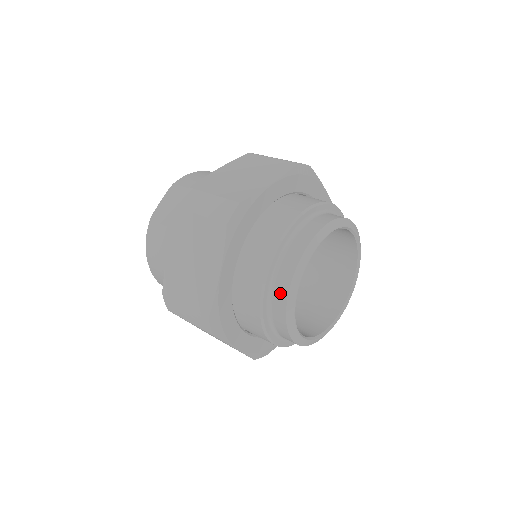
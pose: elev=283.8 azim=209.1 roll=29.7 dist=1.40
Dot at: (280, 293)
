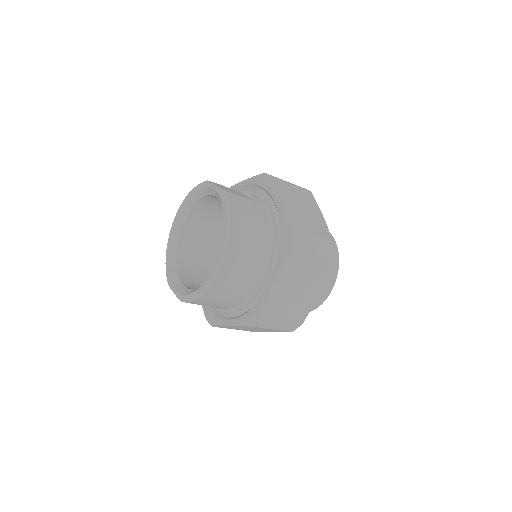
Dot at: occluded
